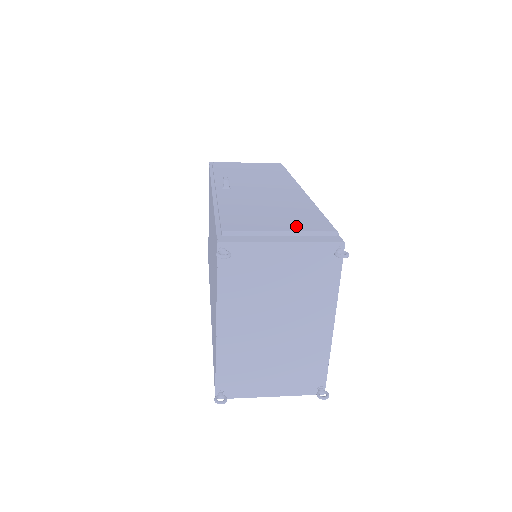
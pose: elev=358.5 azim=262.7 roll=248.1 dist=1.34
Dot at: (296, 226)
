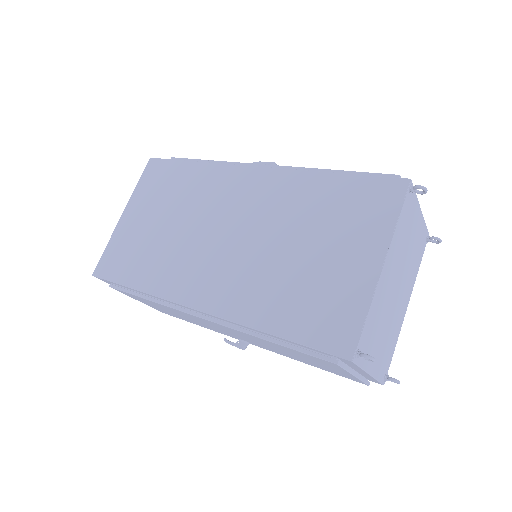
Dot at: occluded
